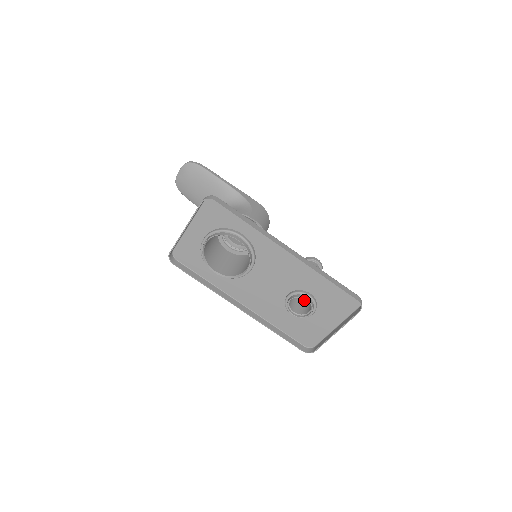
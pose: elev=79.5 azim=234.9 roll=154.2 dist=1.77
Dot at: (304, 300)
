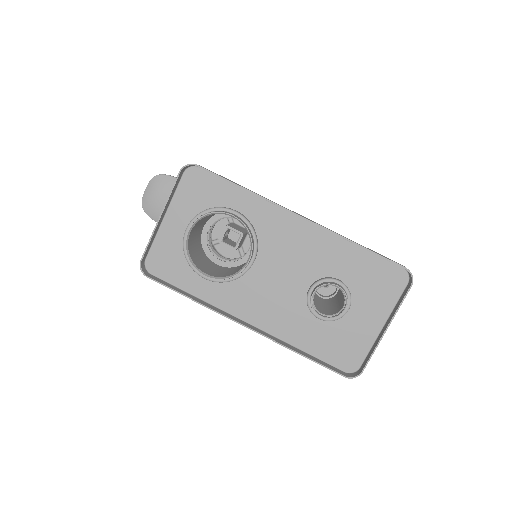
Dot at: (329, 306)
